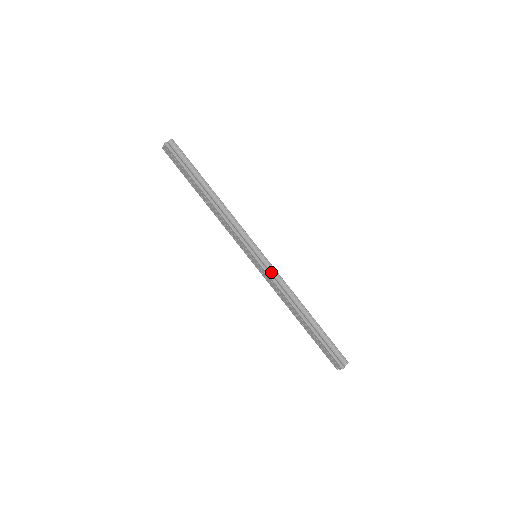
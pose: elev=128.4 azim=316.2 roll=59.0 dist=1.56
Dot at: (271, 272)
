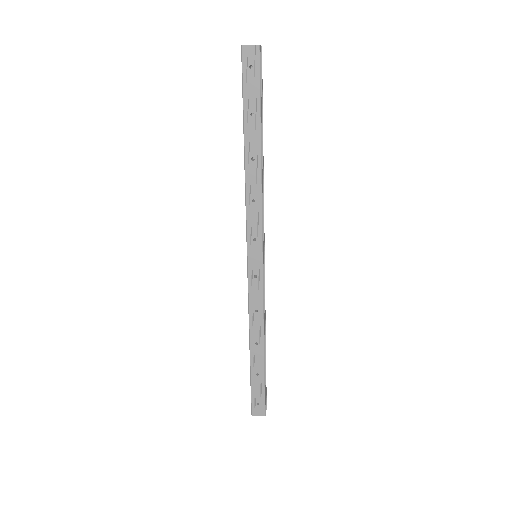
Dot at: (262, 283)
